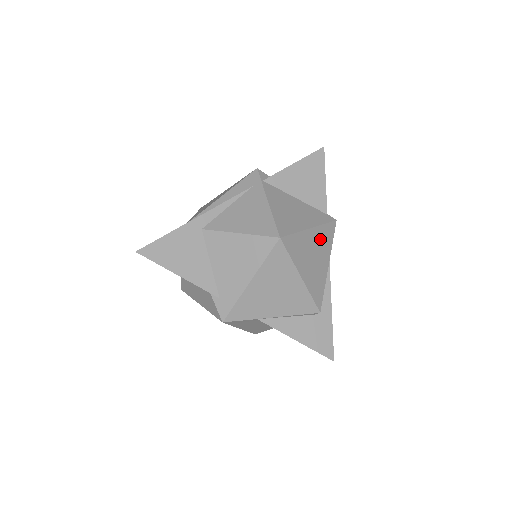
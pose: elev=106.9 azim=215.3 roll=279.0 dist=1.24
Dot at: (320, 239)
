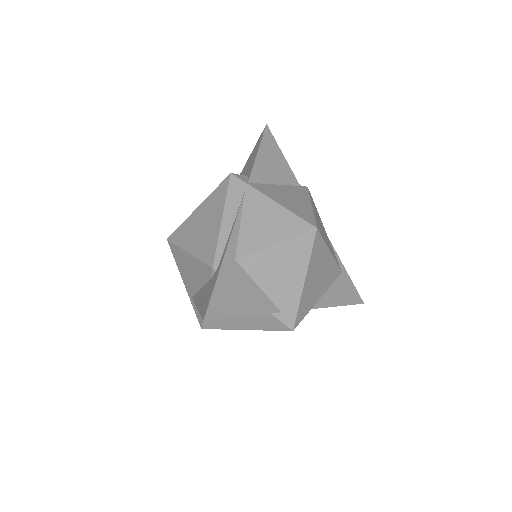
Dot at: (315, 211)
